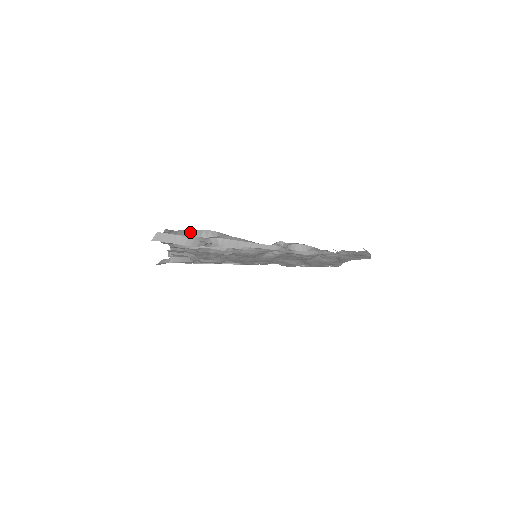
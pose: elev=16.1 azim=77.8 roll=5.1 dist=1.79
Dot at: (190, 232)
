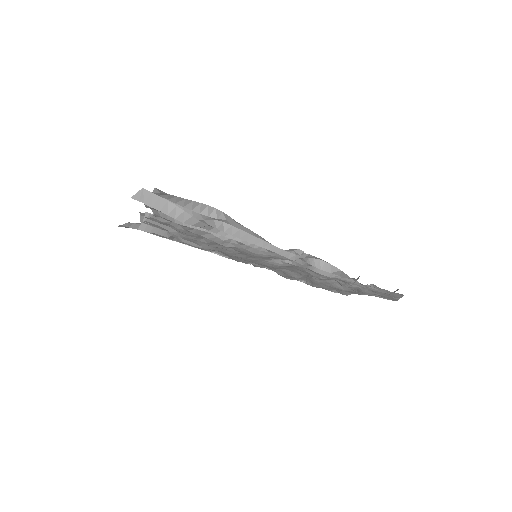
Dot at: (189, 202)
